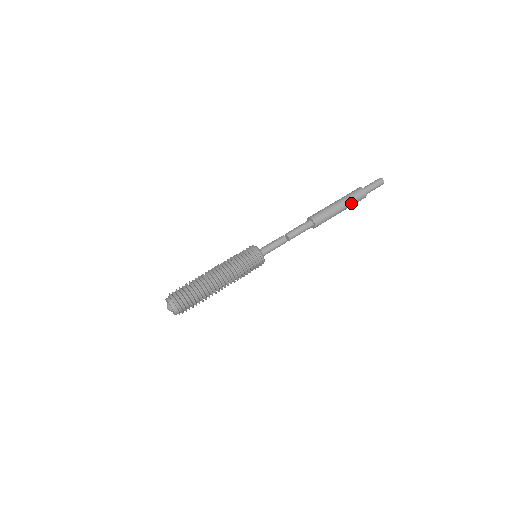
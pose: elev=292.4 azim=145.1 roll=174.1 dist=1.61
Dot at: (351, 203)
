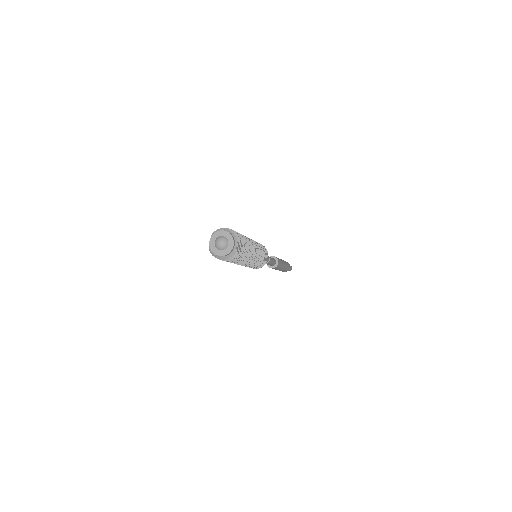
Dot at: (286, 263)
